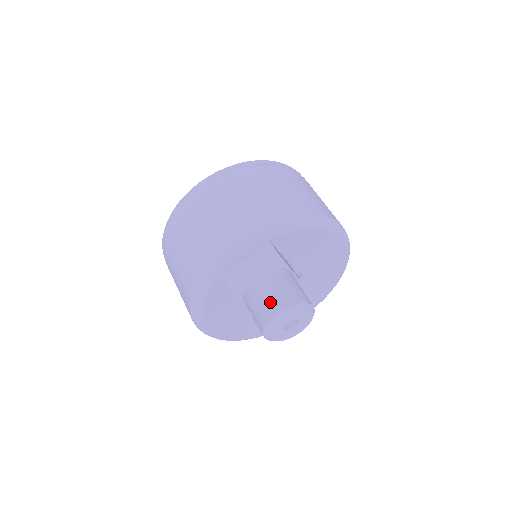
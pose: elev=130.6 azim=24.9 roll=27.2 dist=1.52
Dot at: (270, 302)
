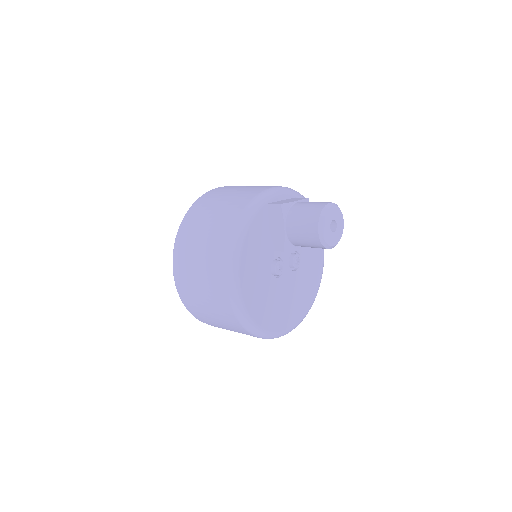
Dot at: (319, 202)
